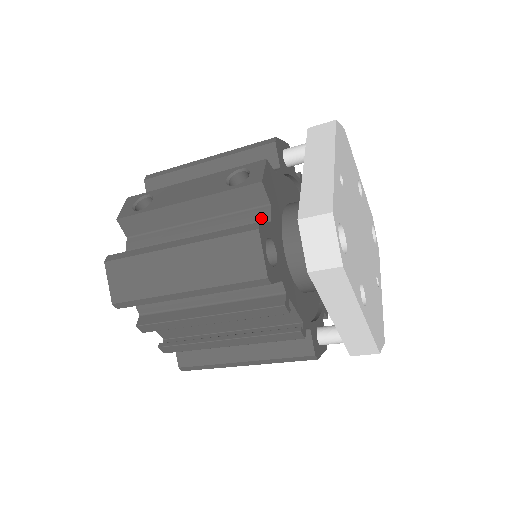
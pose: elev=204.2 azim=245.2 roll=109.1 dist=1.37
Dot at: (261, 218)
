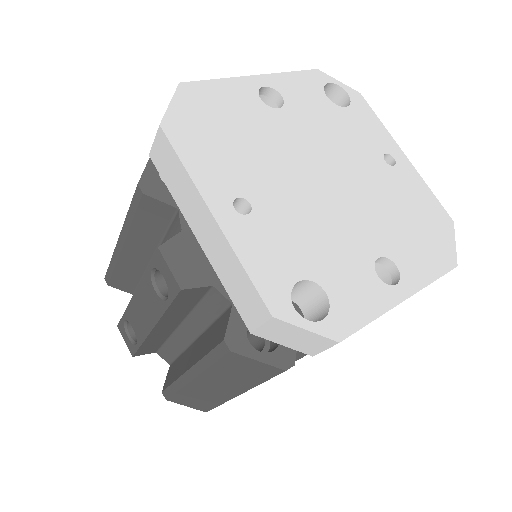
Dot at: (221, 303)
